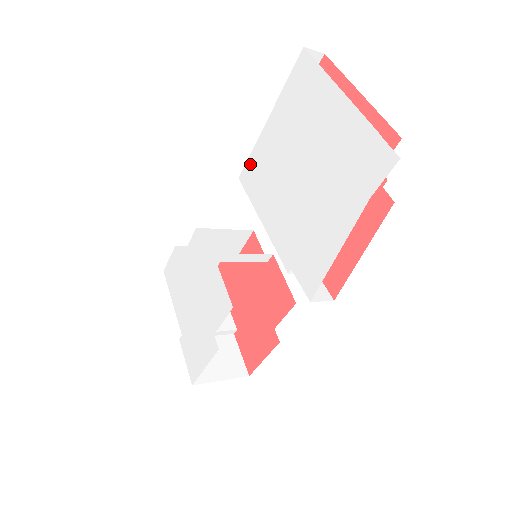
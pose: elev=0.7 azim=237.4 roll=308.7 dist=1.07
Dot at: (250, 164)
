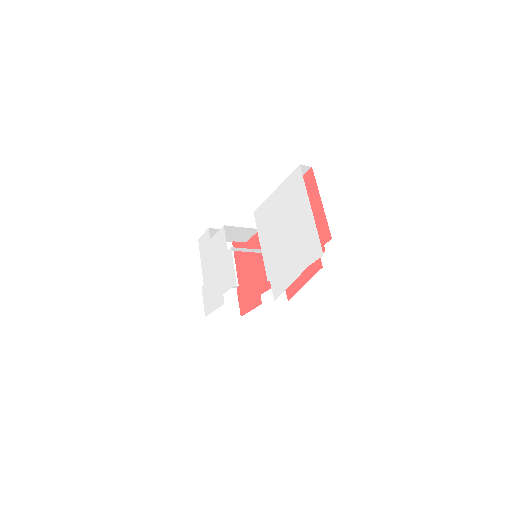
Dot at: (261, 209)
